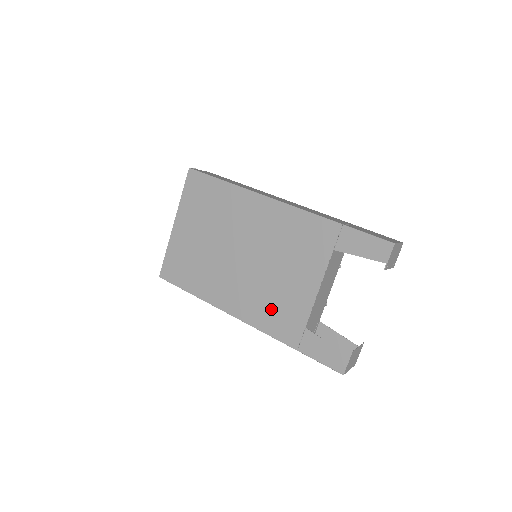
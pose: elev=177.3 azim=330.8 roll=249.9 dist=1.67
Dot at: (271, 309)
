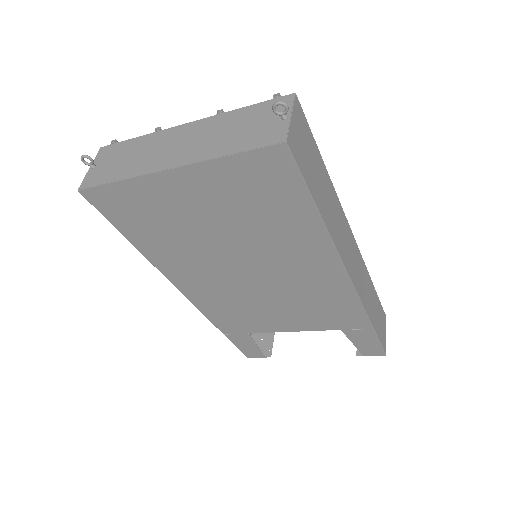
Dot at: (230, 311)
